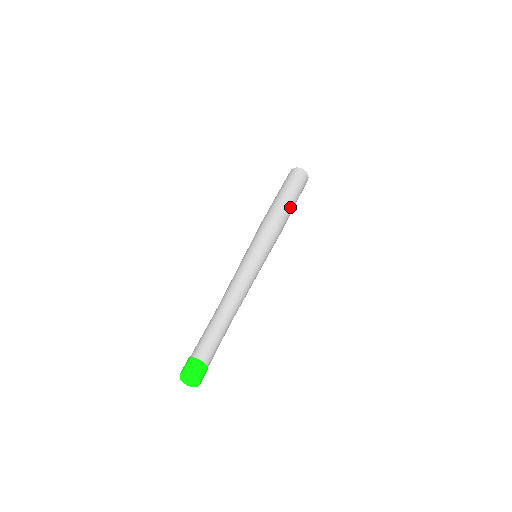
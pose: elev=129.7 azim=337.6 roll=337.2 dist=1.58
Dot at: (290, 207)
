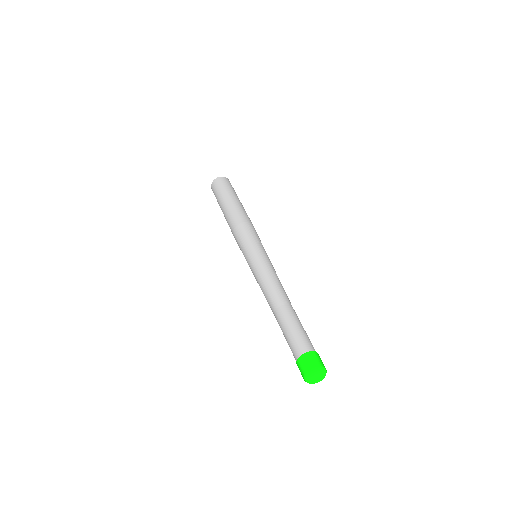
Dot at: (244, 209)
